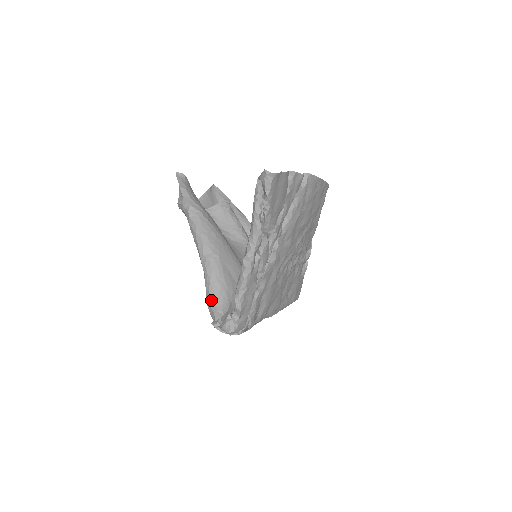
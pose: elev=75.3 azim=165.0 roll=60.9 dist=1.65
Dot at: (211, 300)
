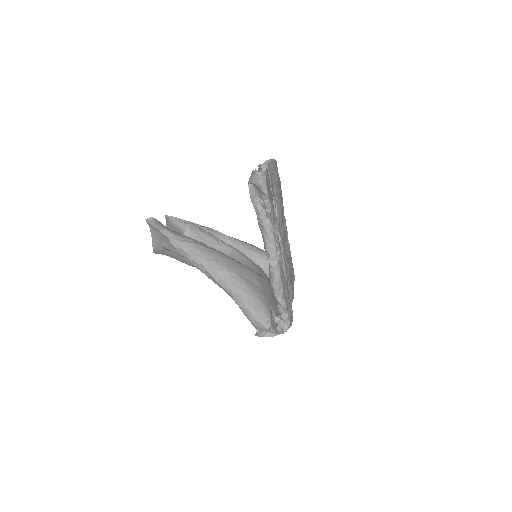
Dot at: (252, 314)
